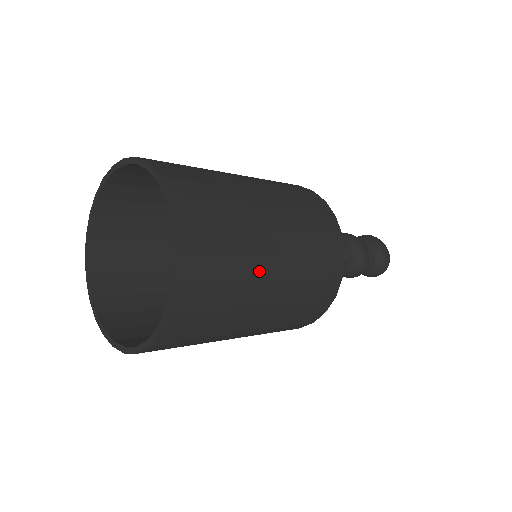
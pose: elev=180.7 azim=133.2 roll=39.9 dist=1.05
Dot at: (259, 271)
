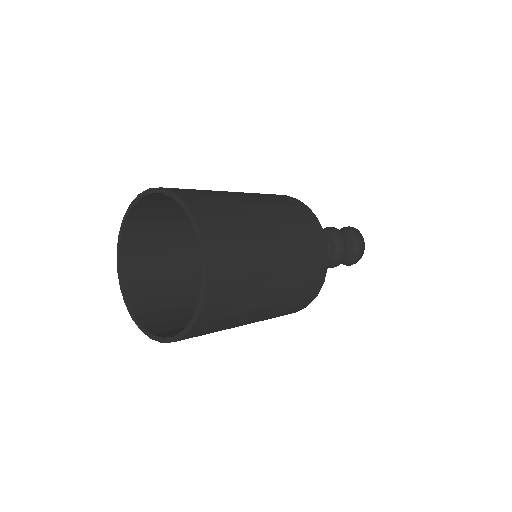
Dot at: (236, 325)
